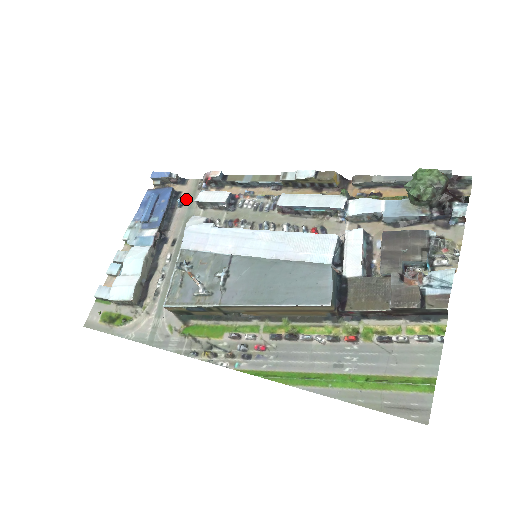
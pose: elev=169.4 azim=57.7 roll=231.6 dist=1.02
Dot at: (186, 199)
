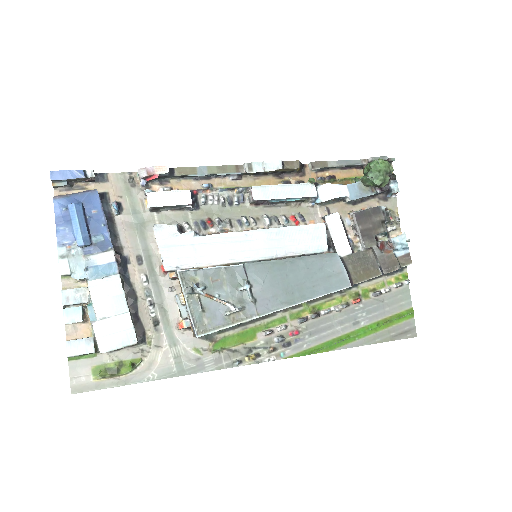
Dot at: (121, 202)
